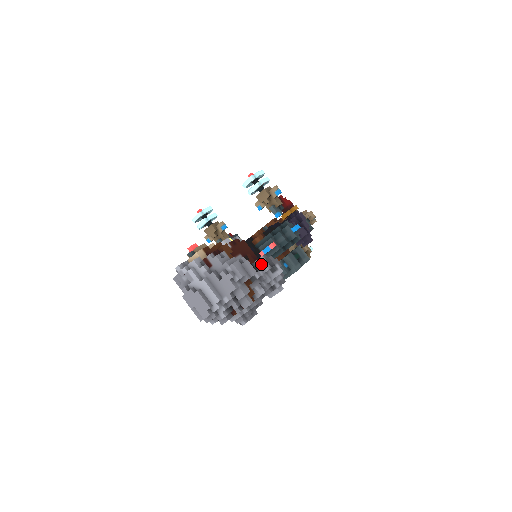
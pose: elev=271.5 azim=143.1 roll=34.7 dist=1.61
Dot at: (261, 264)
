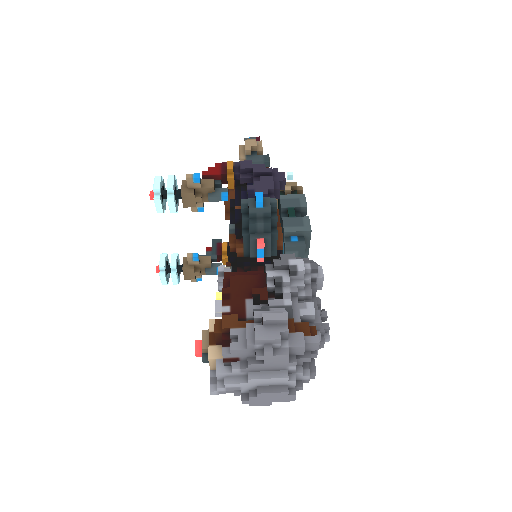
Dot at: (276, 283)
